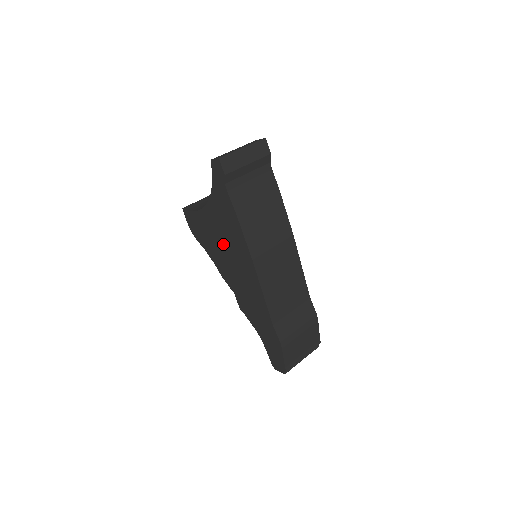
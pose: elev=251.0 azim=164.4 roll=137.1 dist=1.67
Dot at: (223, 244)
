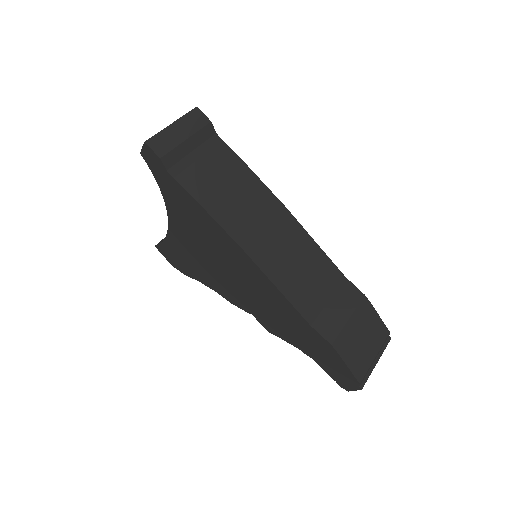
Dot at: (208, 256)
